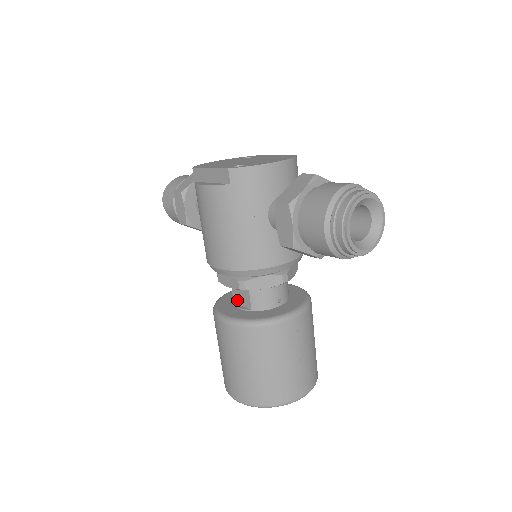
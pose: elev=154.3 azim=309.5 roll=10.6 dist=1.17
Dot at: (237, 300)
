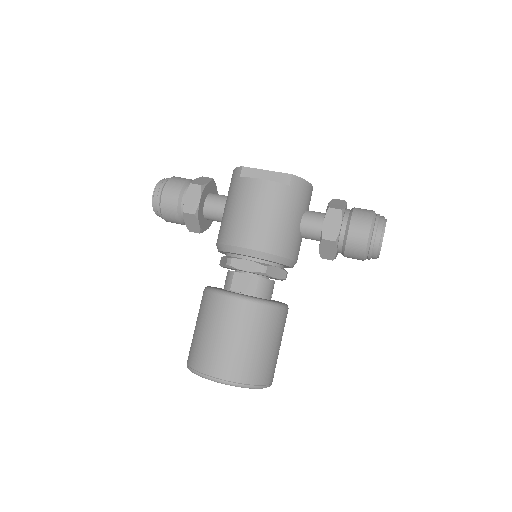
Dot at: (237, 287)
